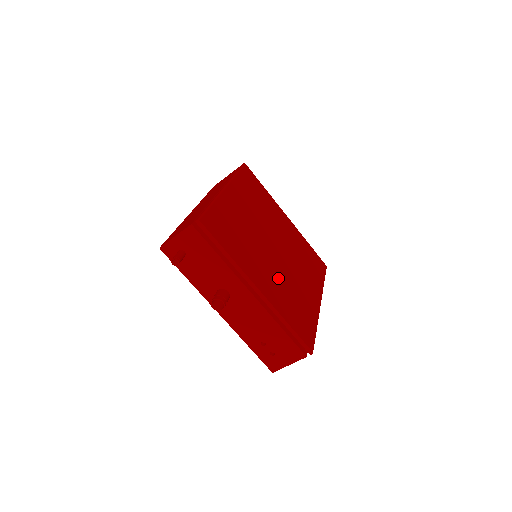
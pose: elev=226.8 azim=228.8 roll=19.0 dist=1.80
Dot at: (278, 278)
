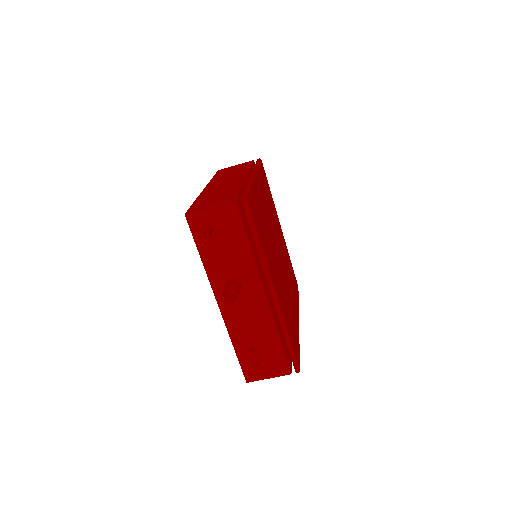
Dot at: (282, 285)
